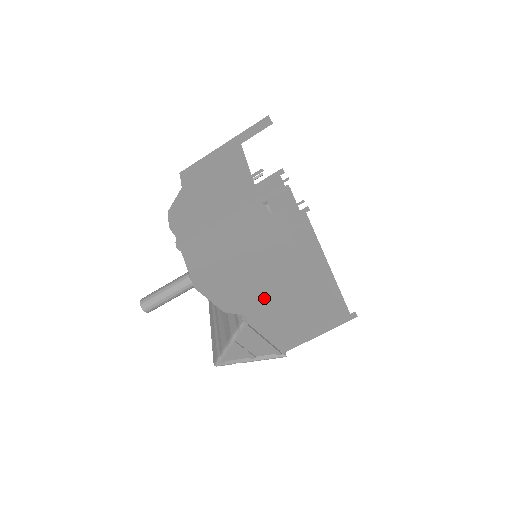
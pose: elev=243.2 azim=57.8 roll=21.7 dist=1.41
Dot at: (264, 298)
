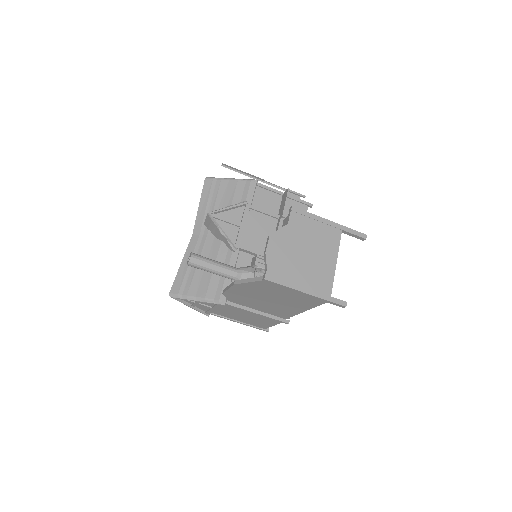
Dot at: (250, 304)
